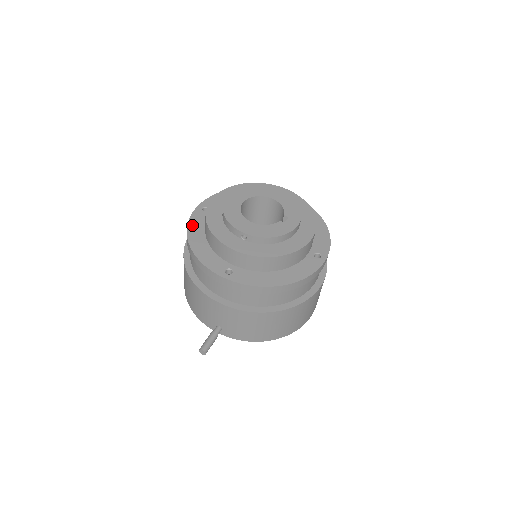
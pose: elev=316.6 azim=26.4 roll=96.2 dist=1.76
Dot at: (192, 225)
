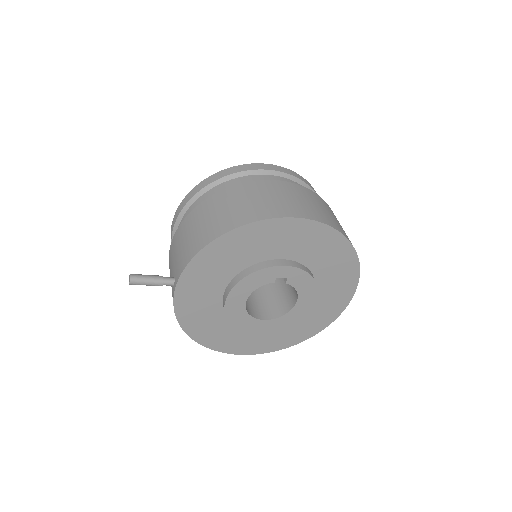
Dot at: occluded
